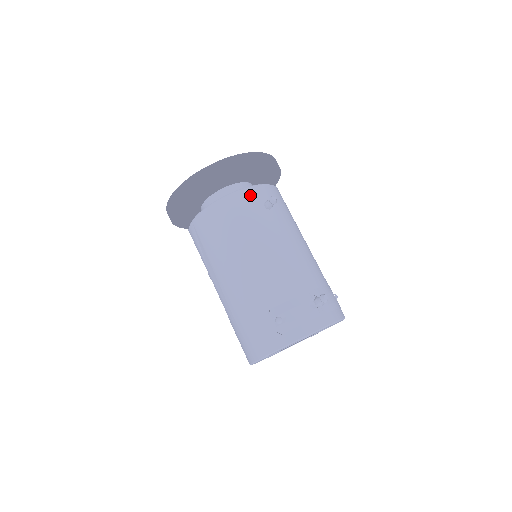
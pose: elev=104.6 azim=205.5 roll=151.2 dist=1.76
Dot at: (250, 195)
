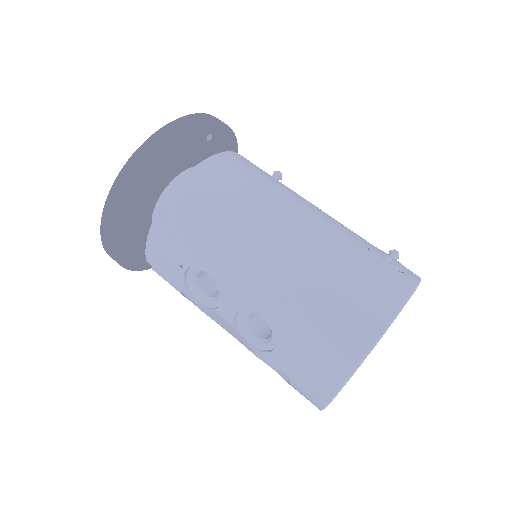
Dot at: occluded
